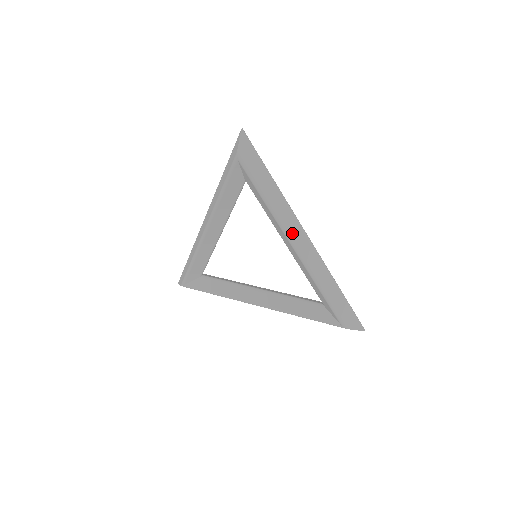
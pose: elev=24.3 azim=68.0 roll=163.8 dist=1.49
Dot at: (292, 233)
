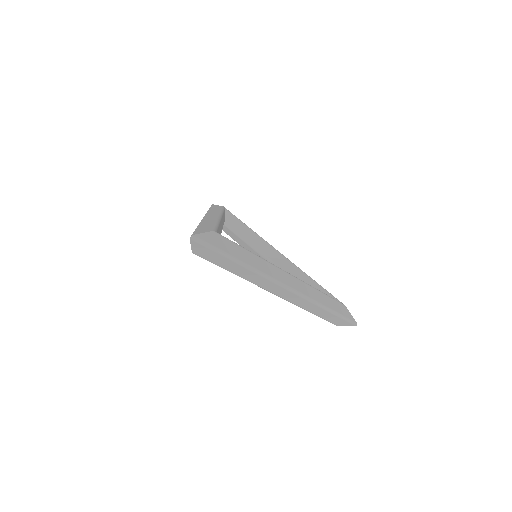
Dot at: (270, 289)
